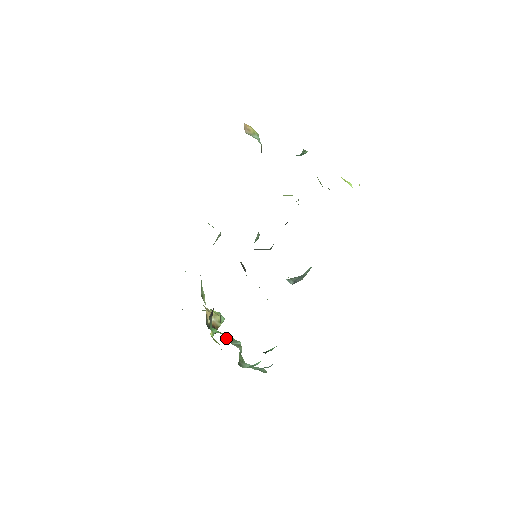
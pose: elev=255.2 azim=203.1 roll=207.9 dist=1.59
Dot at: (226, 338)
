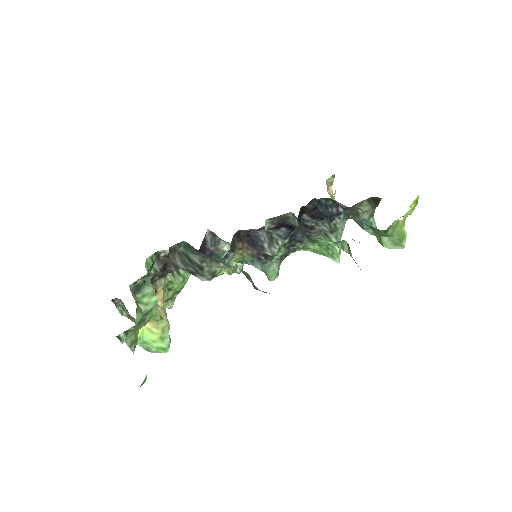
Dot at: occluded
